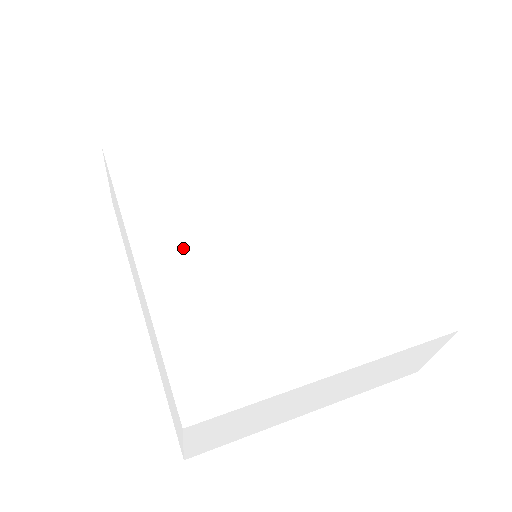
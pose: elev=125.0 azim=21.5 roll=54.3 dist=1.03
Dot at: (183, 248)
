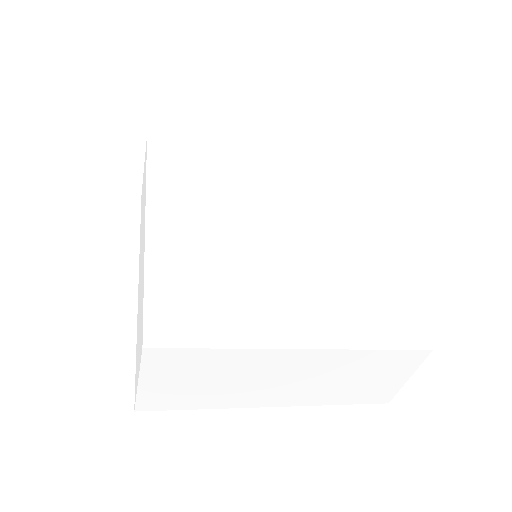
Dot at: (191, 220)
